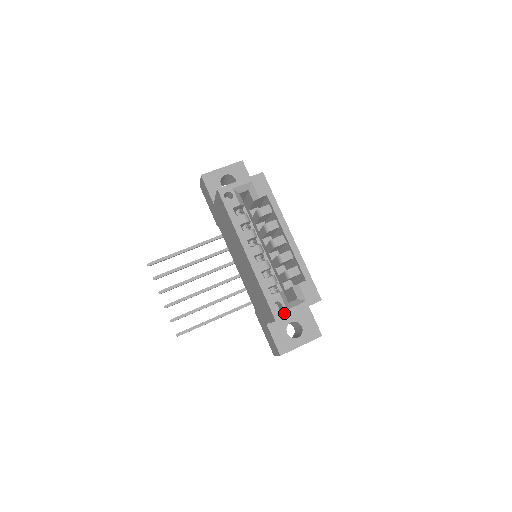
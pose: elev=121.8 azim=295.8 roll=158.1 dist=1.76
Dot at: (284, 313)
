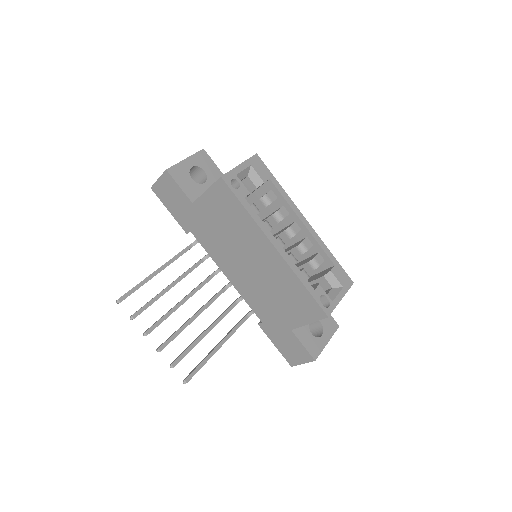
Dot at: (331, 306)
